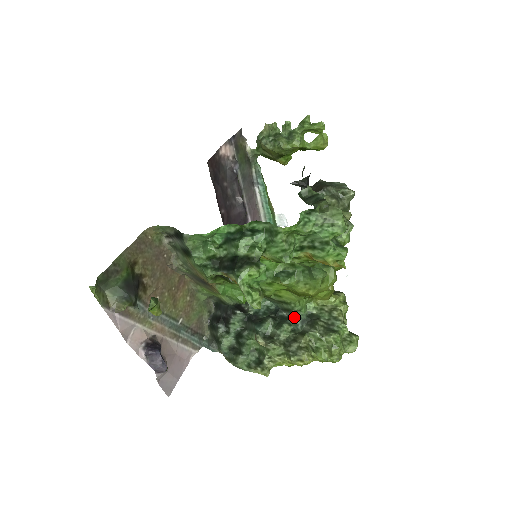
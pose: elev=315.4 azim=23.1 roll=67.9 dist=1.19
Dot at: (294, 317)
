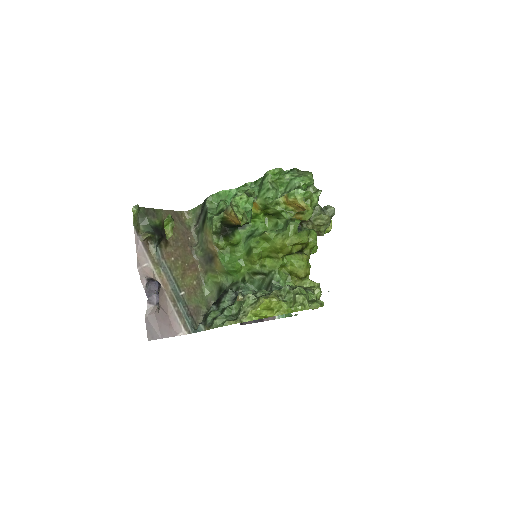
Dot at: (273, 287)
